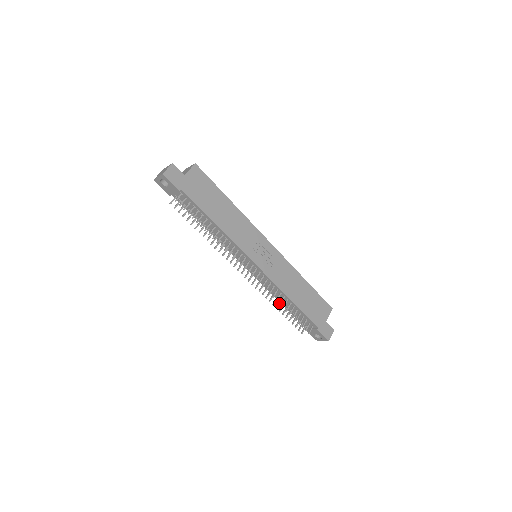
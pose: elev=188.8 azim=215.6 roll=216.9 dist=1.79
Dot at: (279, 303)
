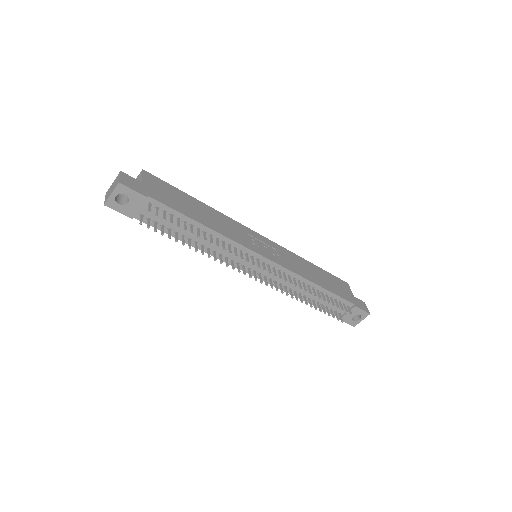
Dot at: (310, 293)
